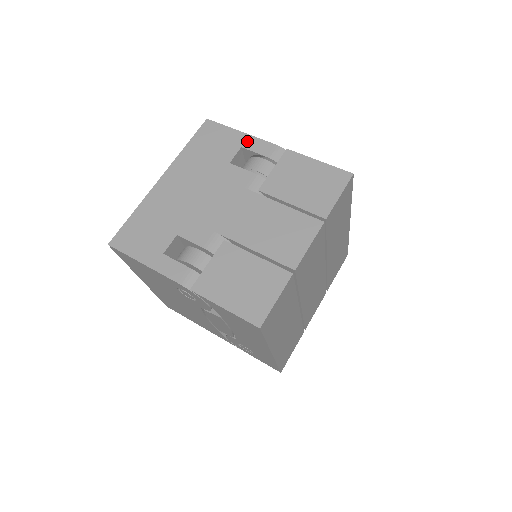
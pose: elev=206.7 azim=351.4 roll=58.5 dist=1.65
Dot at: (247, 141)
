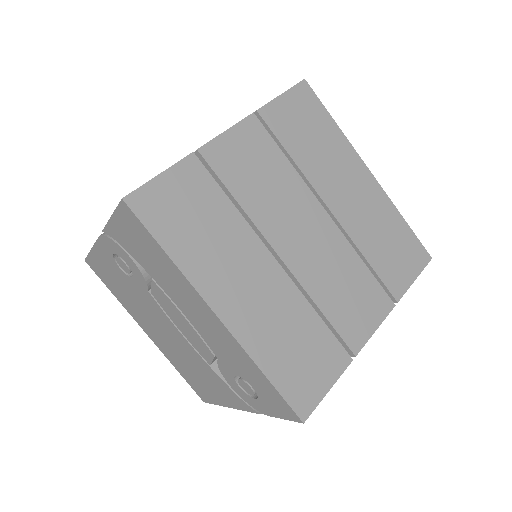
Dot at: occluded
